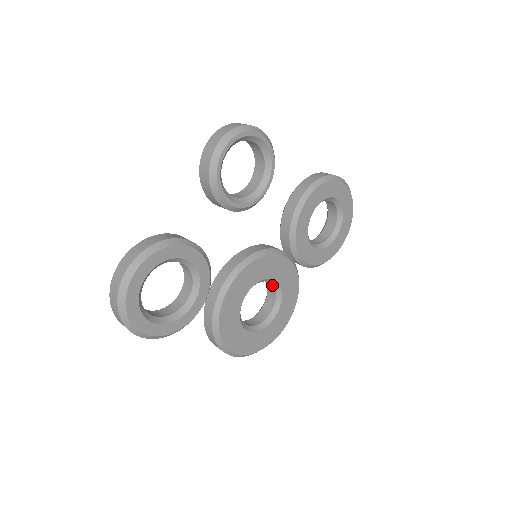
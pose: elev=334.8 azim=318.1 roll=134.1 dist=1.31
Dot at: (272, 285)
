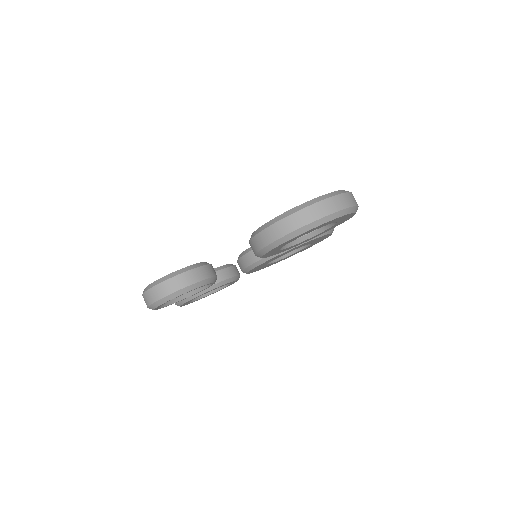
Dot at: occluded
